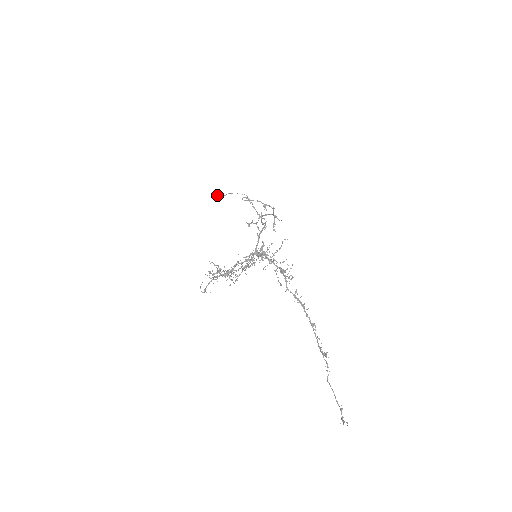
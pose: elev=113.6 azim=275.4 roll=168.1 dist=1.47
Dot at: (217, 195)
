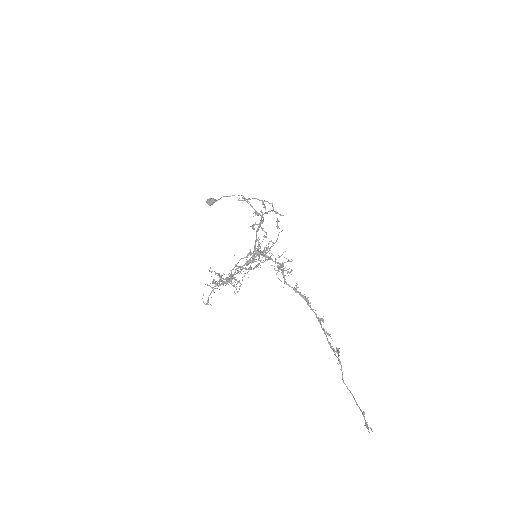
Dot at: (210, 200)
